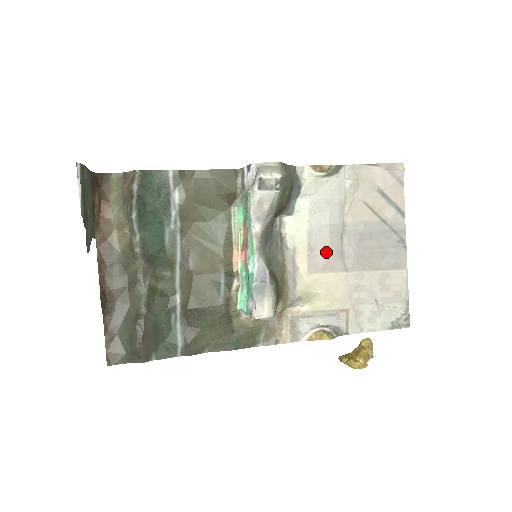
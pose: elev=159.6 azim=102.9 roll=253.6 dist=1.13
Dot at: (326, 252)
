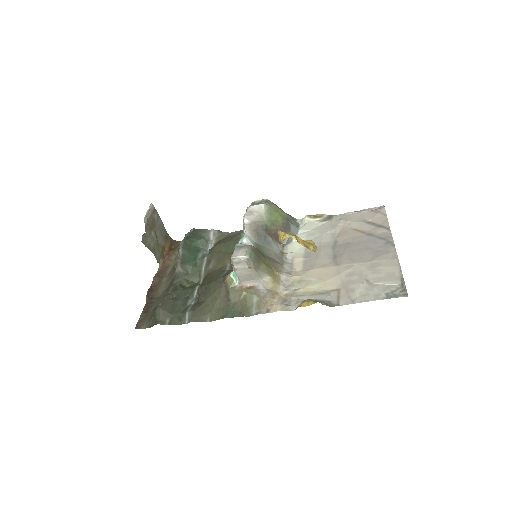
Dot at: (318, 256)
